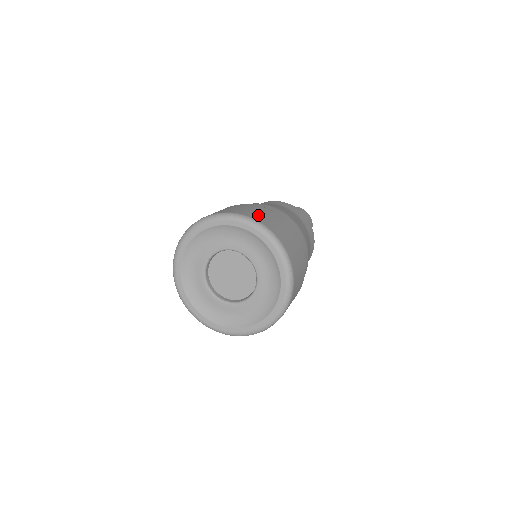
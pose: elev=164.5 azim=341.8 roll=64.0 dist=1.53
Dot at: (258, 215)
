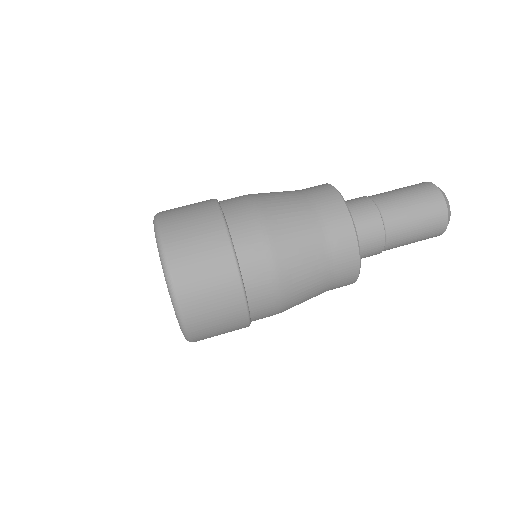
Dot at: (188, 258)
